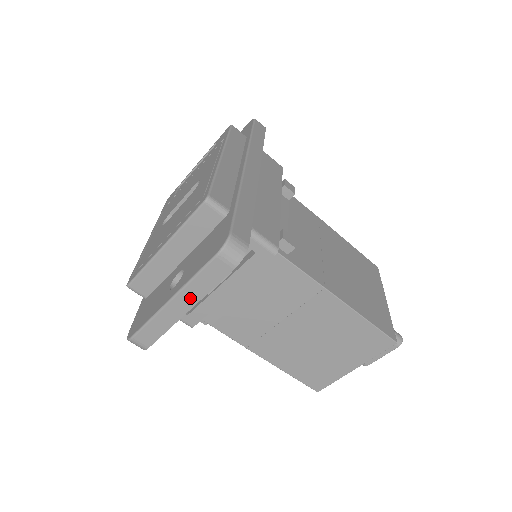
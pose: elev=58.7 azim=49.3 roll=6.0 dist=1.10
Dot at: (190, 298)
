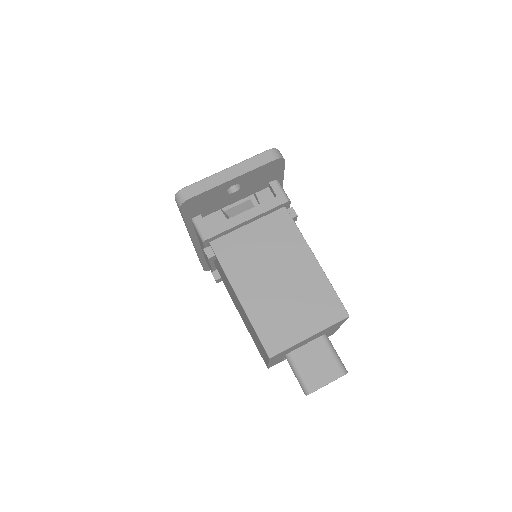
Dot at: (239, 170)
